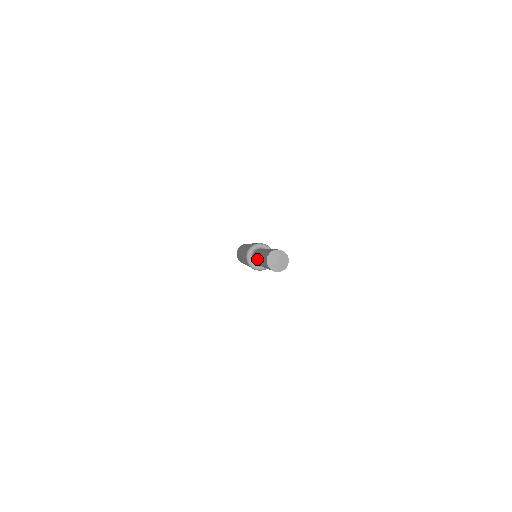
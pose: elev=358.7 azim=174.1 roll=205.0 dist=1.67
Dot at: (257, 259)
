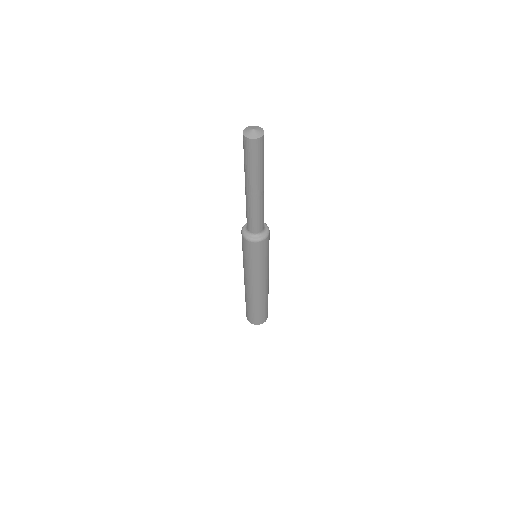
Dot at: occluded
